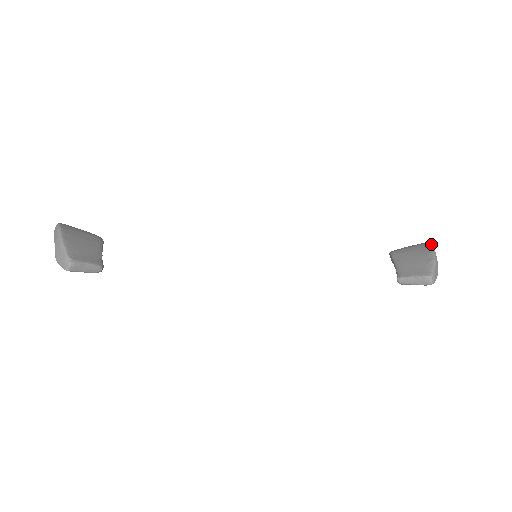
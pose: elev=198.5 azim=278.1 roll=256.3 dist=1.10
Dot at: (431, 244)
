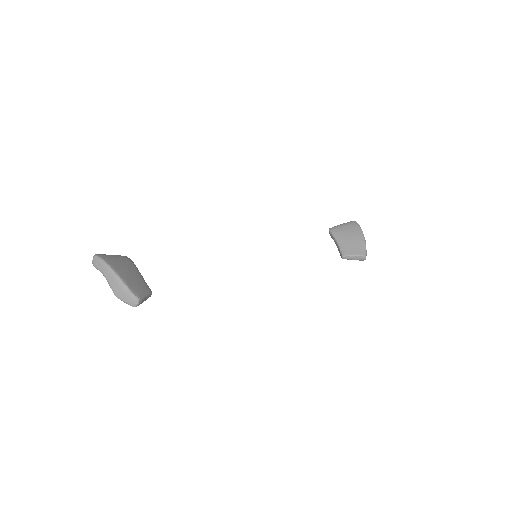
Dot at: (359, 225)
